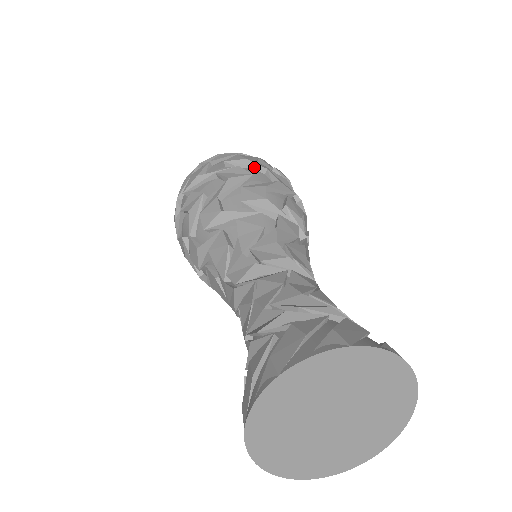
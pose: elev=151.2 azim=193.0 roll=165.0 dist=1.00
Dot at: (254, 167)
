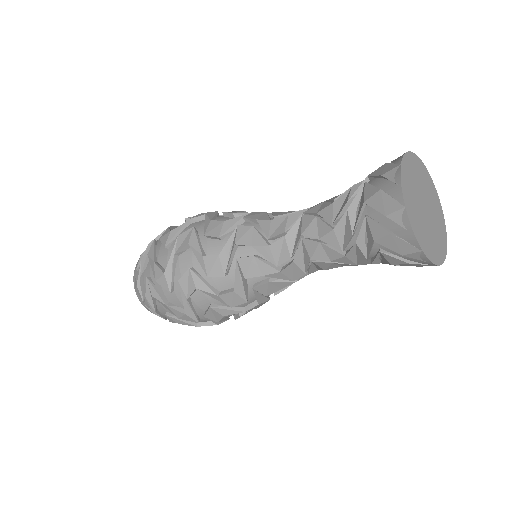
Dot at: occluded
